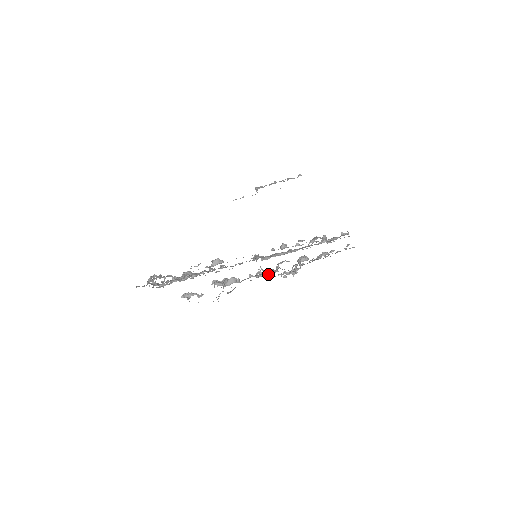
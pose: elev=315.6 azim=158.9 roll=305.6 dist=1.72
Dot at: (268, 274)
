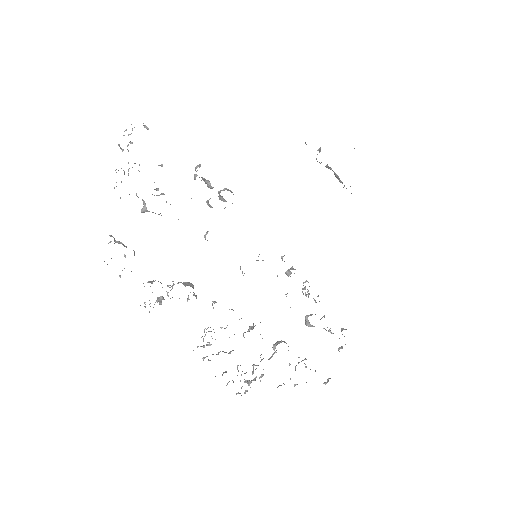
Dot at: occluded
